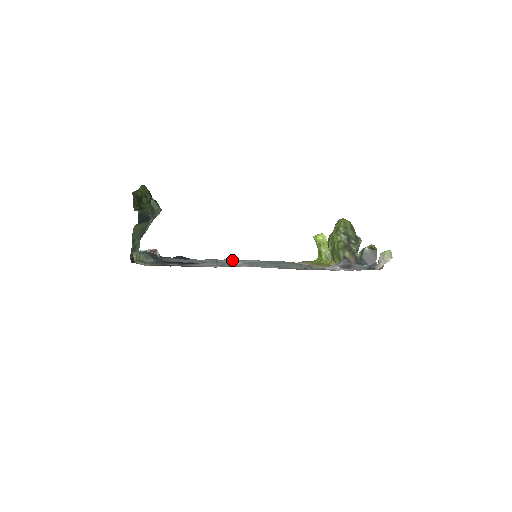
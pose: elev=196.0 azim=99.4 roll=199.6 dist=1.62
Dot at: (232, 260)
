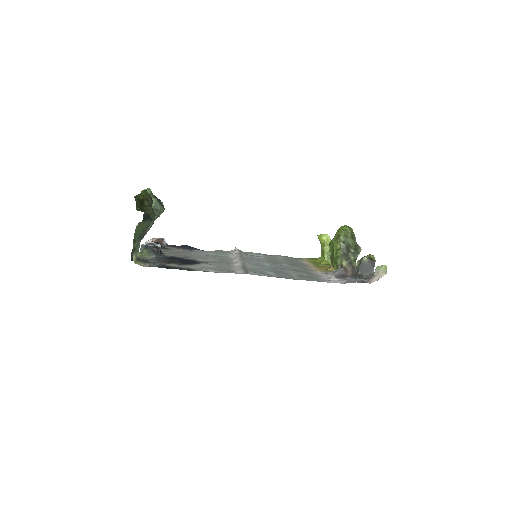
Dot at: (234, 256)
